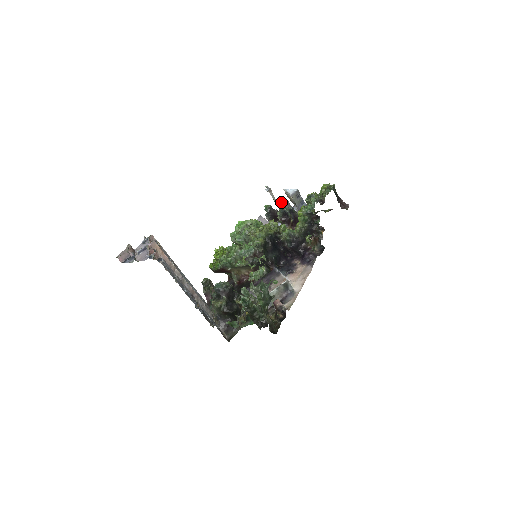
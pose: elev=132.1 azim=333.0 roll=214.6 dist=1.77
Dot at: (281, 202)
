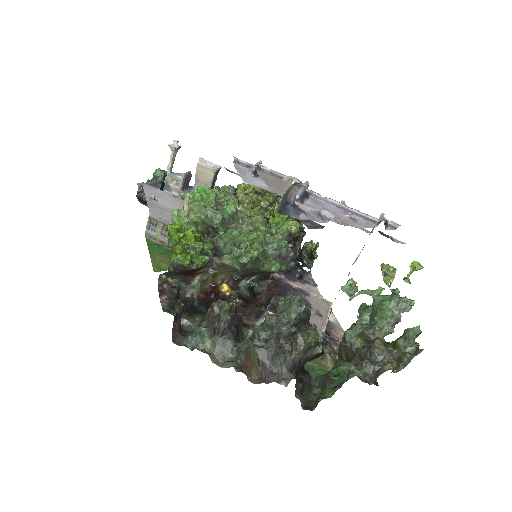
Dot at: (186, 174)
